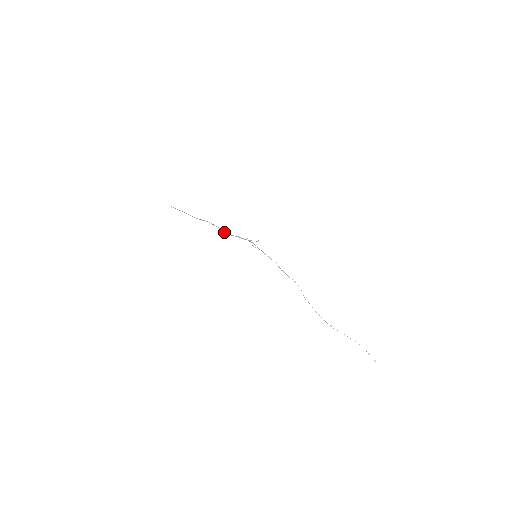
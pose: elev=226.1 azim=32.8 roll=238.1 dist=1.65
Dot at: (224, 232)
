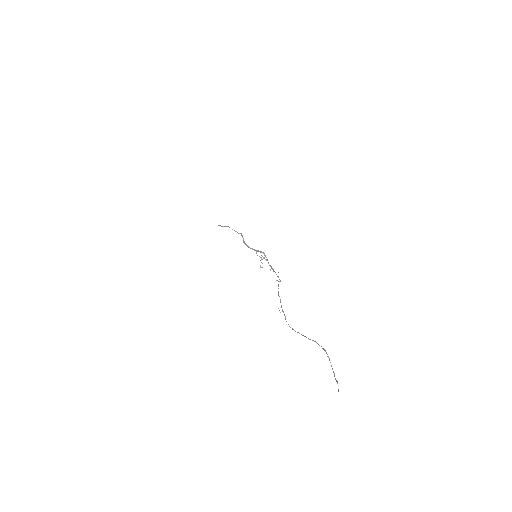
Dot at: (244, 242)
